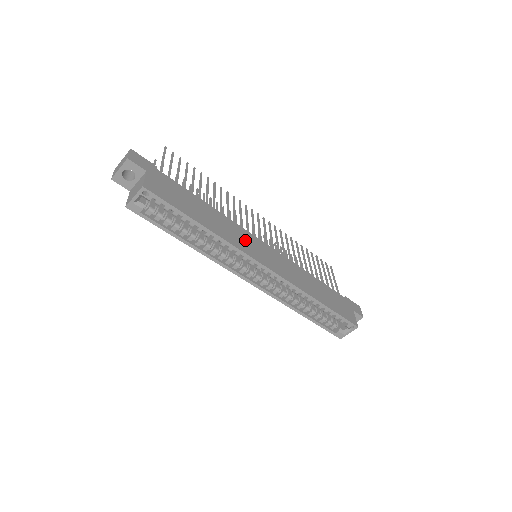
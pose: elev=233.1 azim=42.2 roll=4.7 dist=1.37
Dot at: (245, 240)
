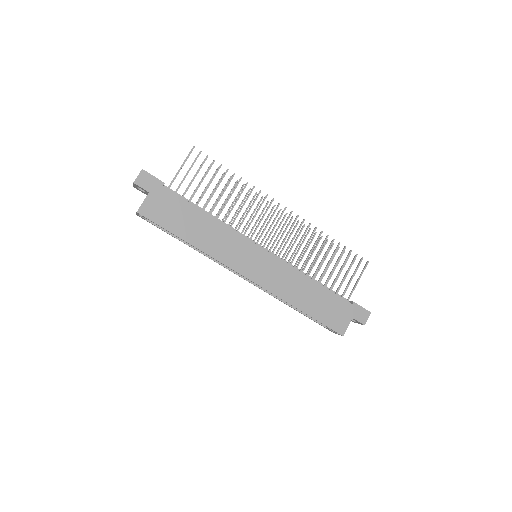
Dot at: (235, 250)
